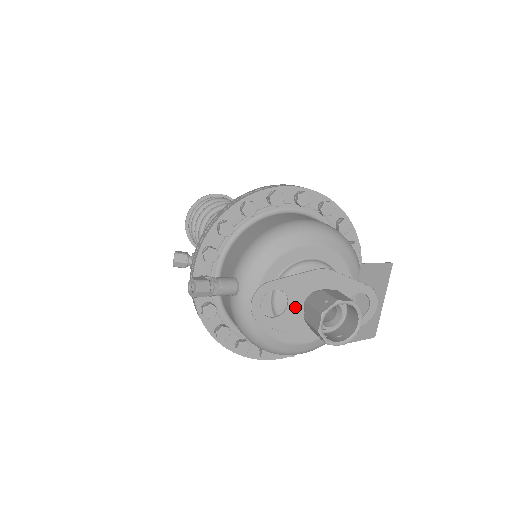
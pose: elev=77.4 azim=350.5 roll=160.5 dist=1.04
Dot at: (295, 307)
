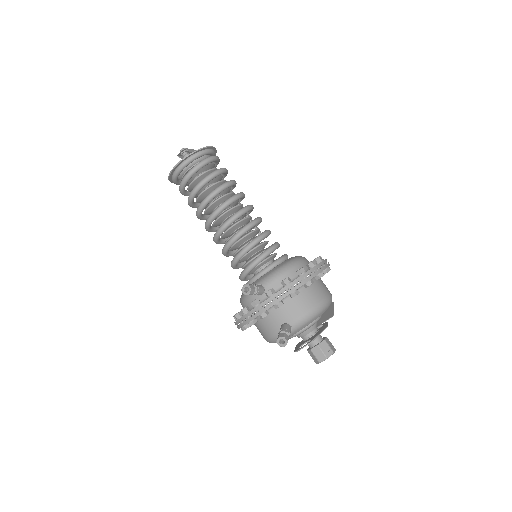
Dot at: occluded
